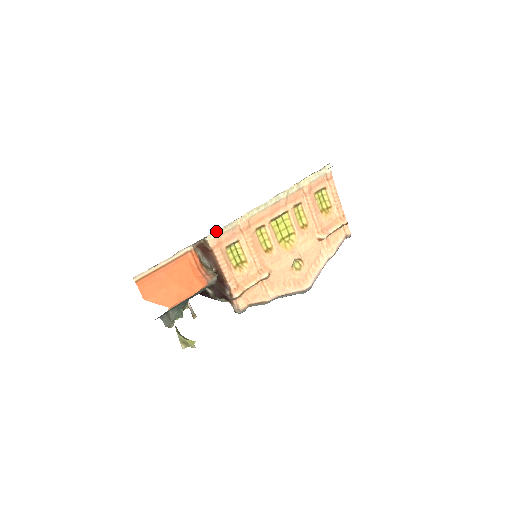
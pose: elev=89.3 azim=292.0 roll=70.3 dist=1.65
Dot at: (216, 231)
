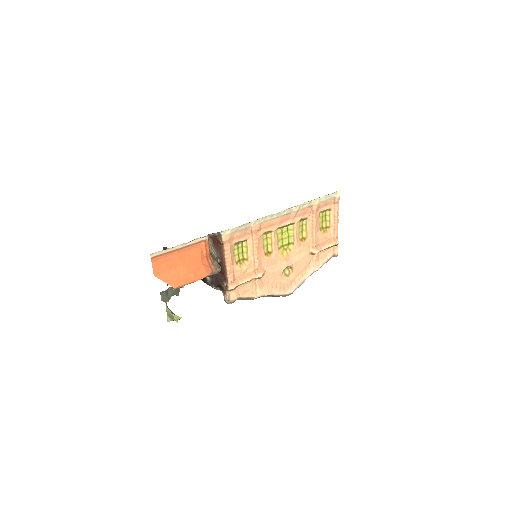
Dot at: (232, 228)
